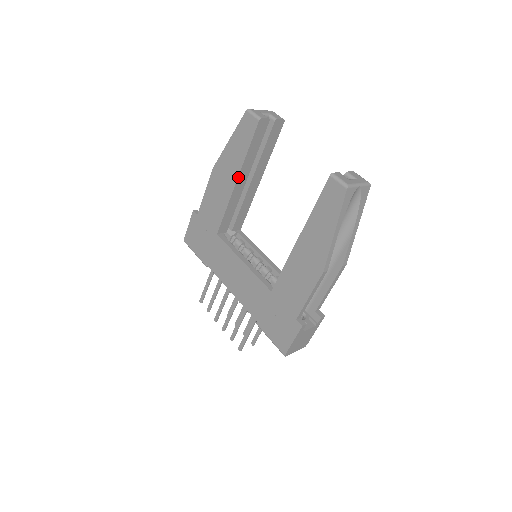
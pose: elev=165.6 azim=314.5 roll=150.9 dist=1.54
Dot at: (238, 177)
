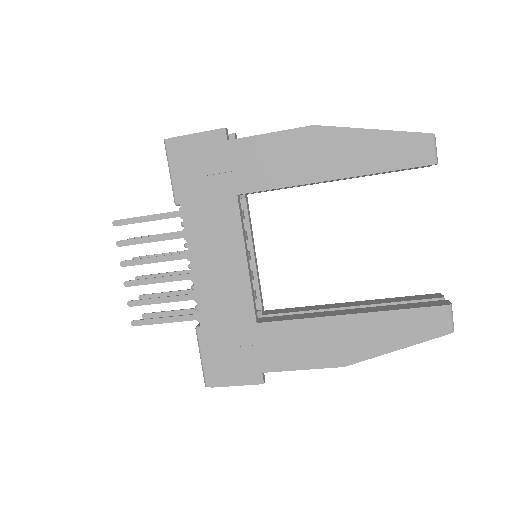
Dot at: (340, 178)
